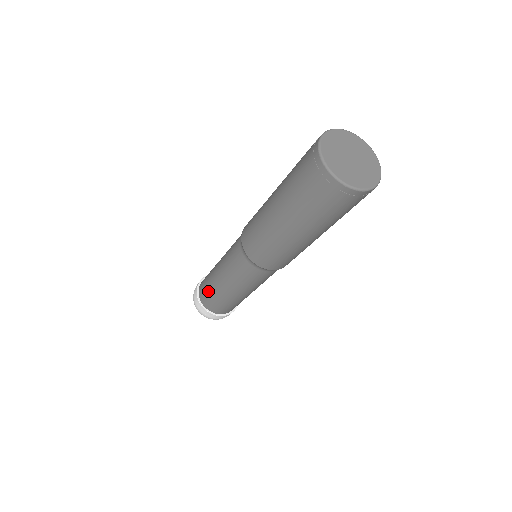
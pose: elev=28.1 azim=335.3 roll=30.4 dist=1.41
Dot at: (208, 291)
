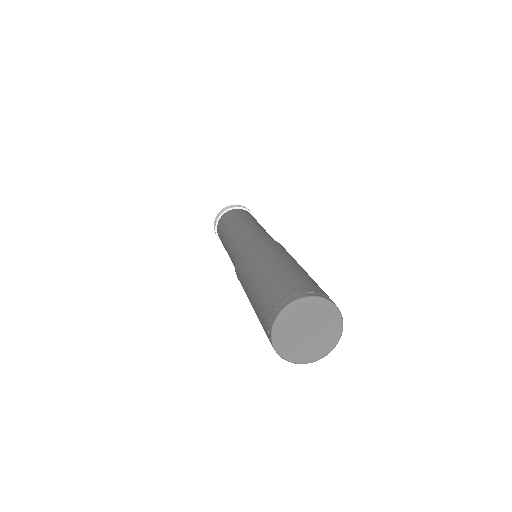
Dot at: (223, 225)
